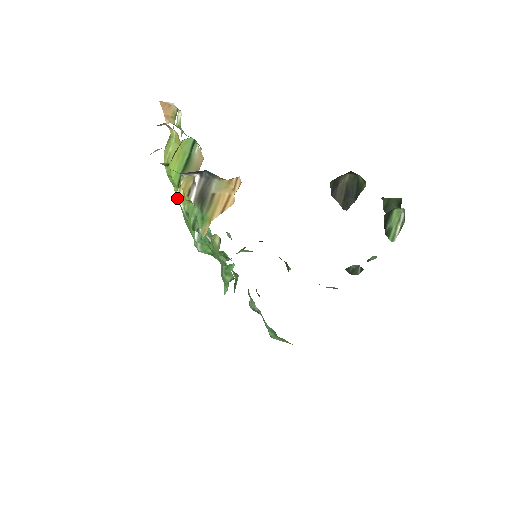
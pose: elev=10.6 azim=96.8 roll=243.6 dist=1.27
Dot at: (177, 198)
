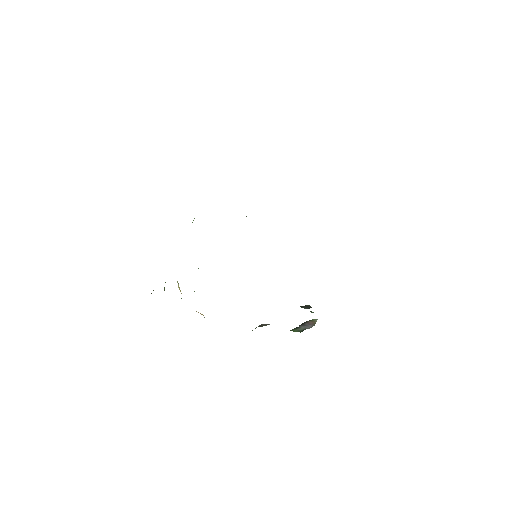
Dot at: occluded
